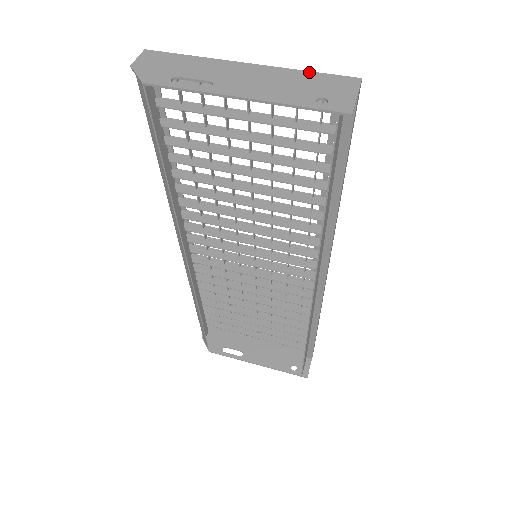
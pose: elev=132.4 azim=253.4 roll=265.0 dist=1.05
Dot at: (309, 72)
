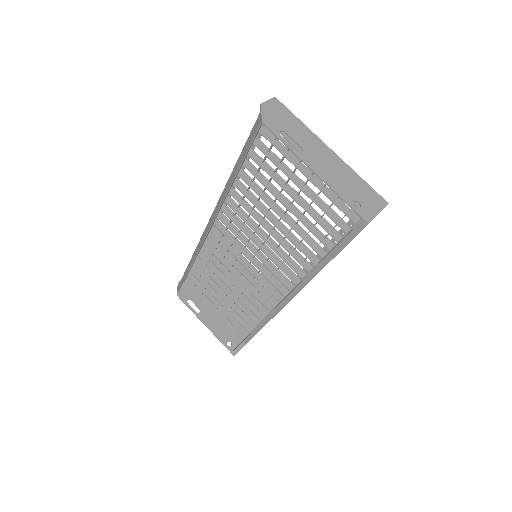
Dot at: (362, 179)
